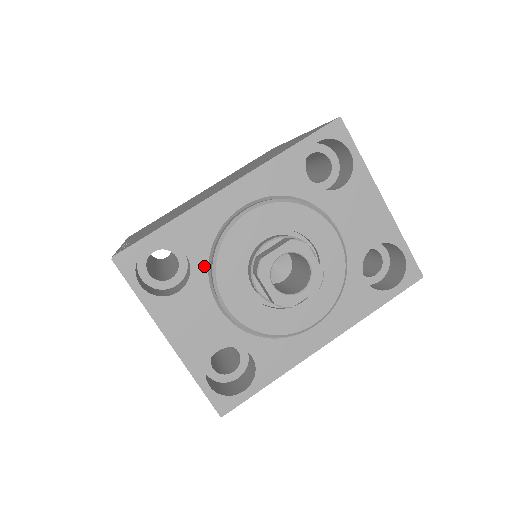
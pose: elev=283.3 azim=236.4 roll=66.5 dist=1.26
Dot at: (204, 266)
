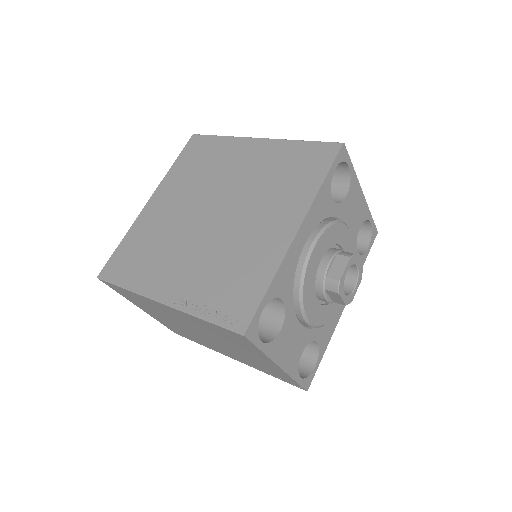
Dot at: (291, 301)
